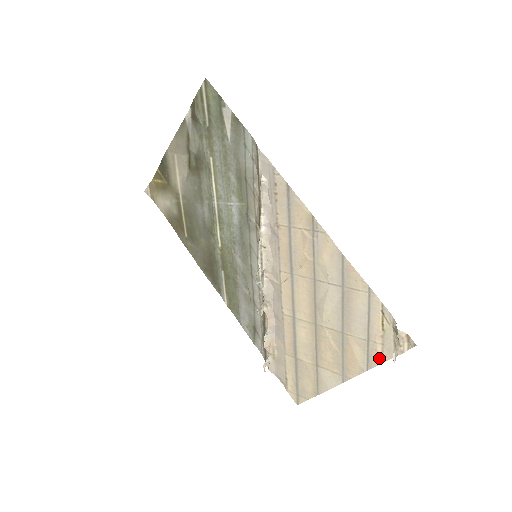
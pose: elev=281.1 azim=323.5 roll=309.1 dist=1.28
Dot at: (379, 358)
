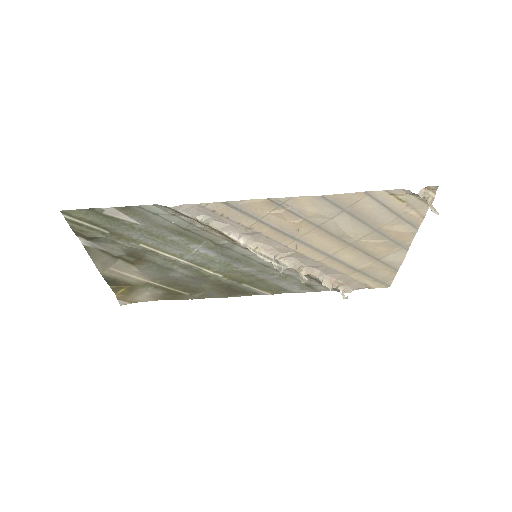
Dot at: (419, 217)
